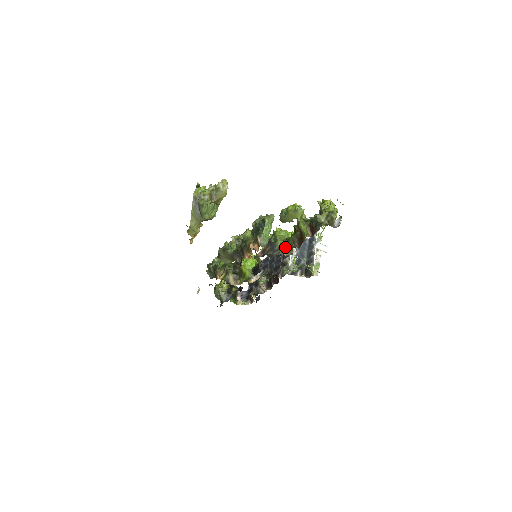
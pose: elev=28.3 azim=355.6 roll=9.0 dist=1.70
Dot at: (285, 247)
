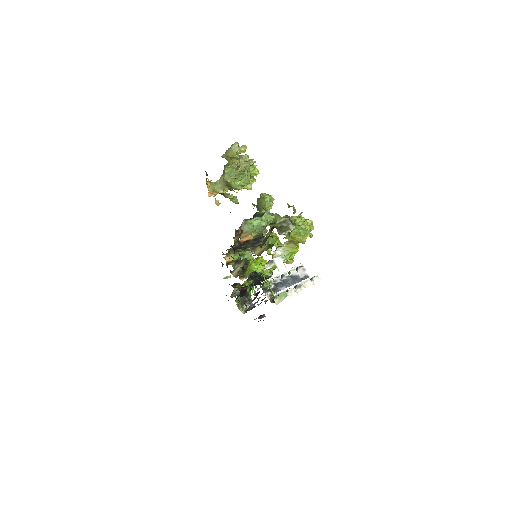
Dot at: (262, 248)
